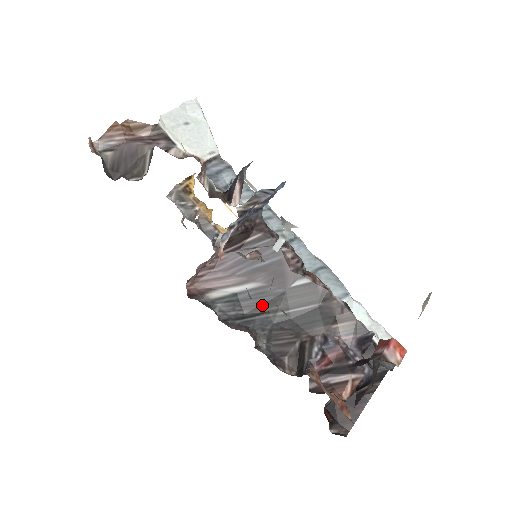
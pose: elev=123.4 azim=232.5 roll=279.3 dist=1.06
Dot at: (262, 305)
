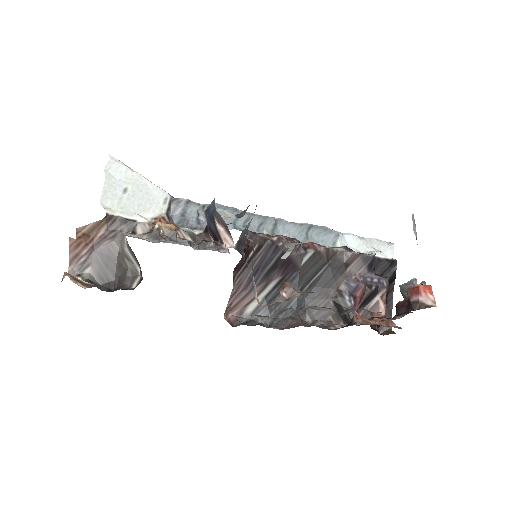
Dot at: occluded
